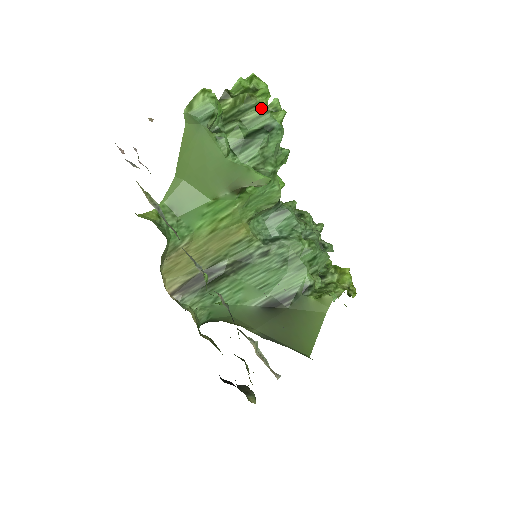
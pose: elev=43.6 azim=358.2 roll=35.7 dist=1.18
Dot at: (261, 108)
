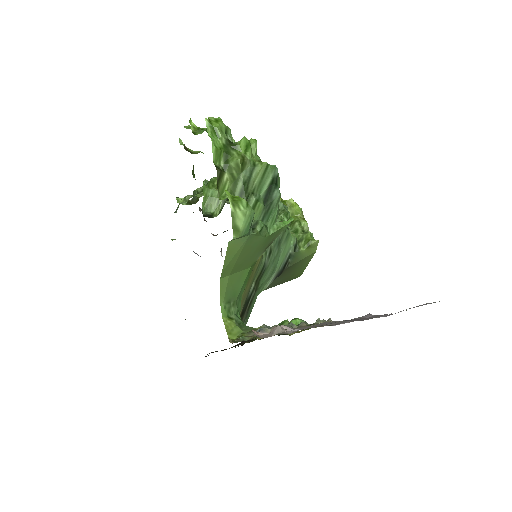
Dot at: (261, 167)
